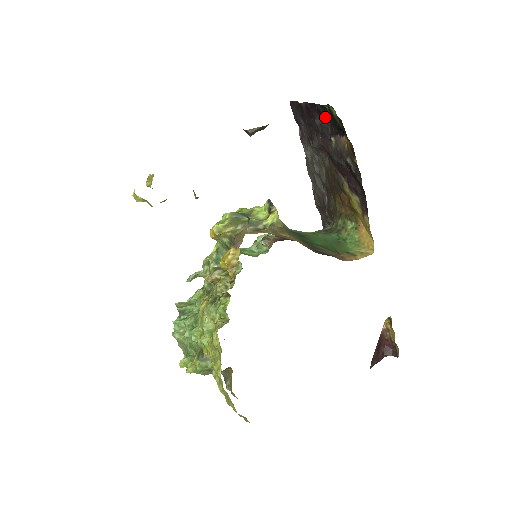
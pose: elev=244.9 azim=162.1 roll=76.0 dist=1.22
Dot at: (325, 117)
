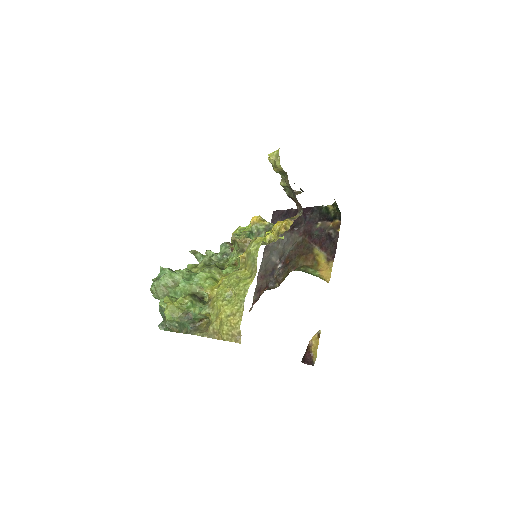
Dot at: (316, 214)
